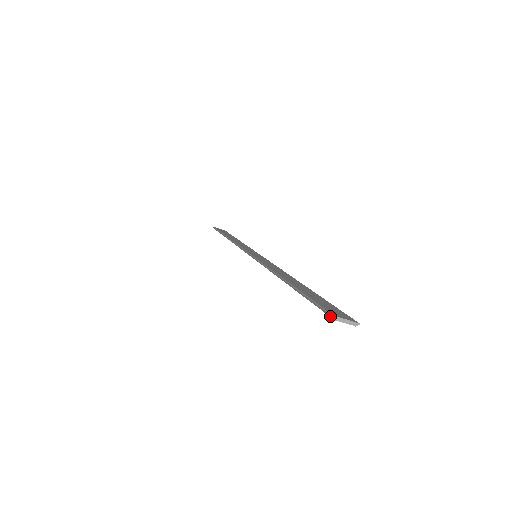
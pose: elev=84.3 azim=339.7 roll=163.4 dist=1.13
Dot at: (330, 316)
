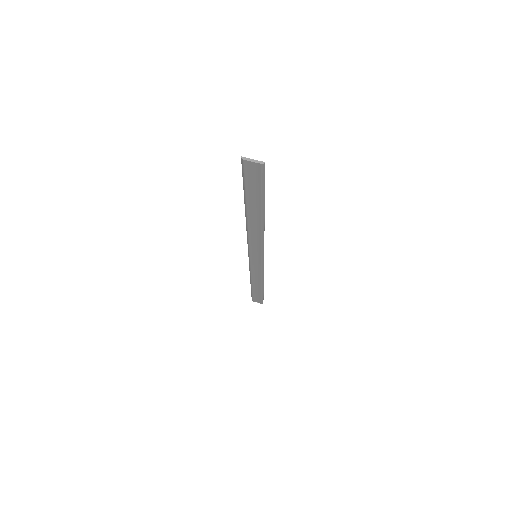
Dot at: (242, 162)
